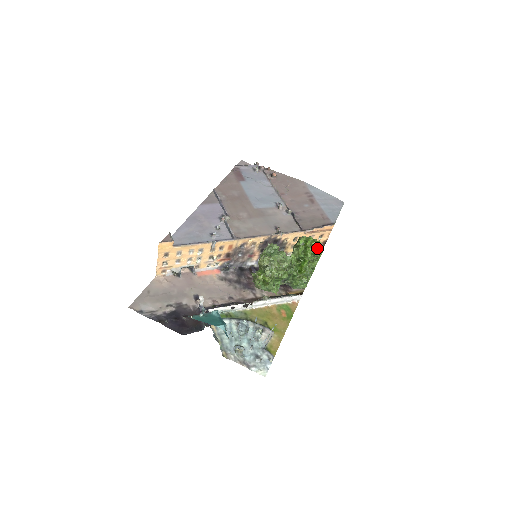
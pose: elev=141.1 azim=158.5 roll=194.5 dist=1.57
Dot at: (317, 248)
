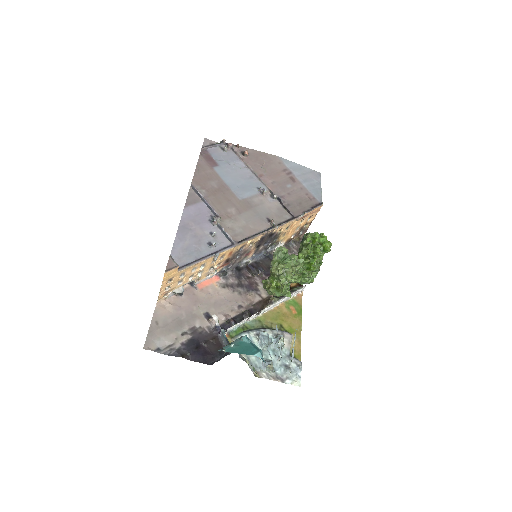
Dot at: (326, 244)
